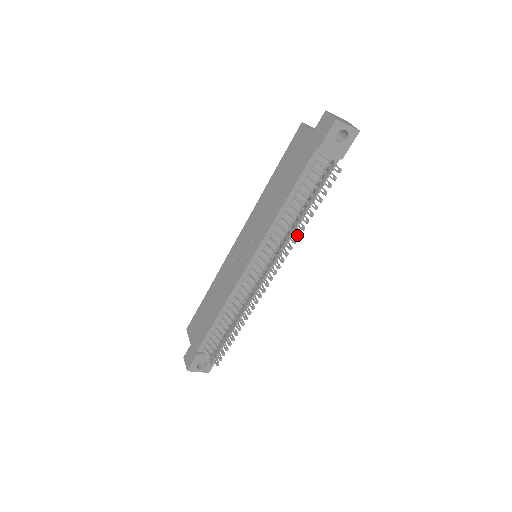
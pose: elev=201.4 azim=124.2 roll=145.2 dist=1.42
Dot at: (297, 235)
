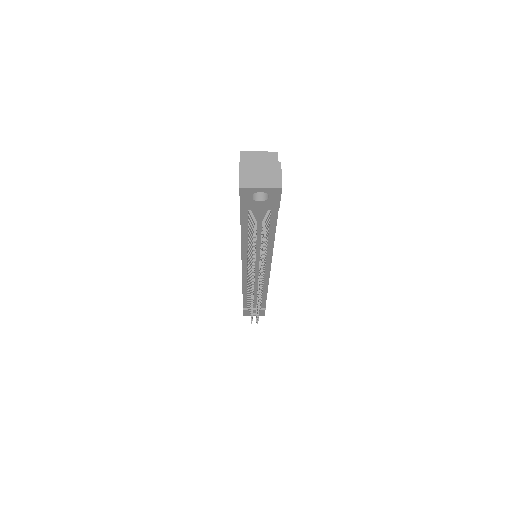
Dot at: (260, 270)
